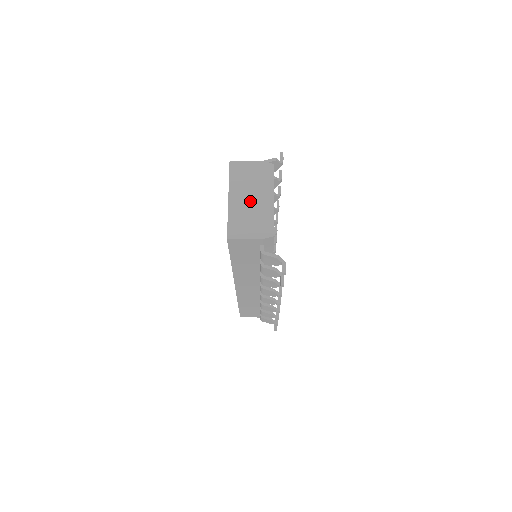
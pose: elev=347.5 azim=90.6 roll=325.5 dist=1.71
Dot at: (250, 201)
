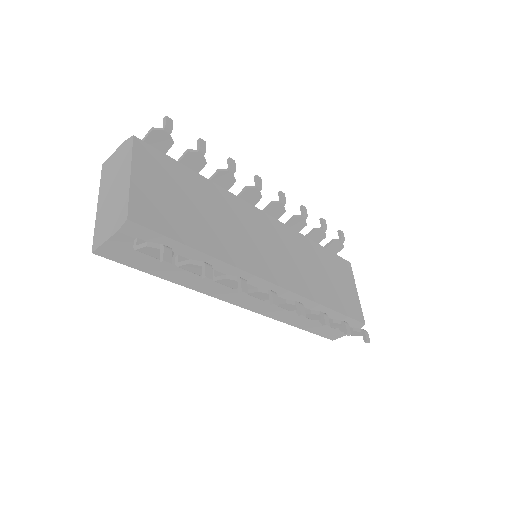
Dot at: (112, 194)
